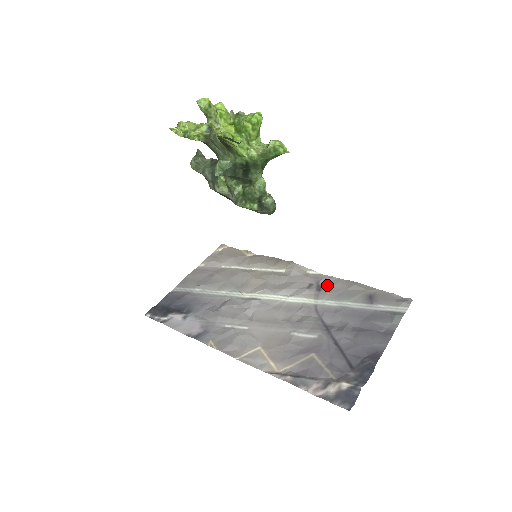
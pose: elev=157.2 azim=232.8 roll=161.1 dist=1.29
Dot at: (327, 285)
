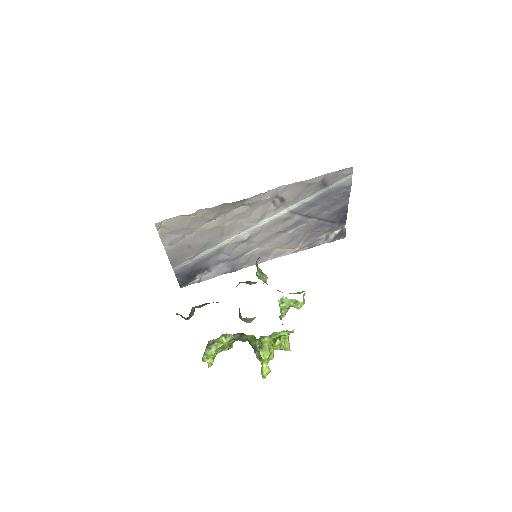
Dot at: (286, 195)
